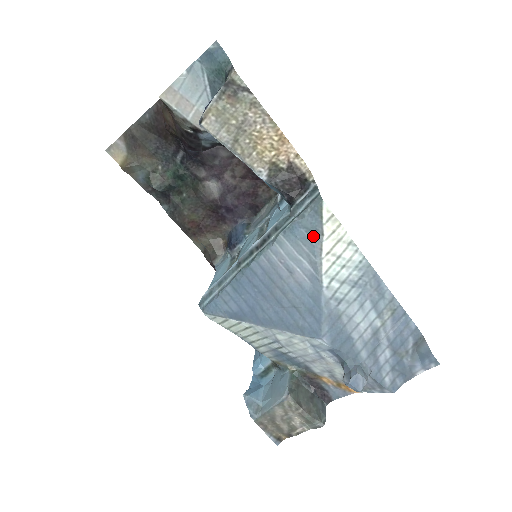
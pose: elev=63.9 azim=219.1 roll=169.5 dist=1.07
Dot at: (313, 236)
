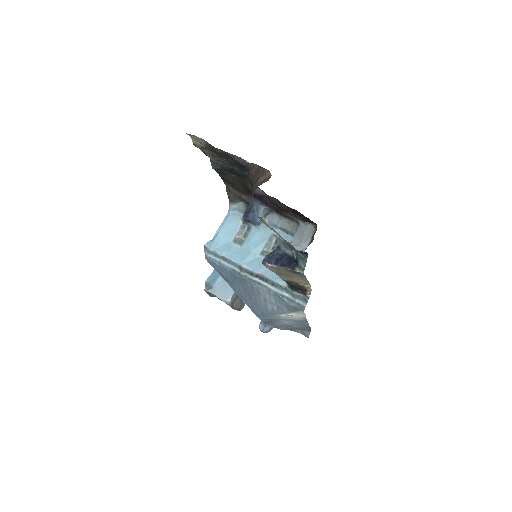
Dot at: (287, 309)
